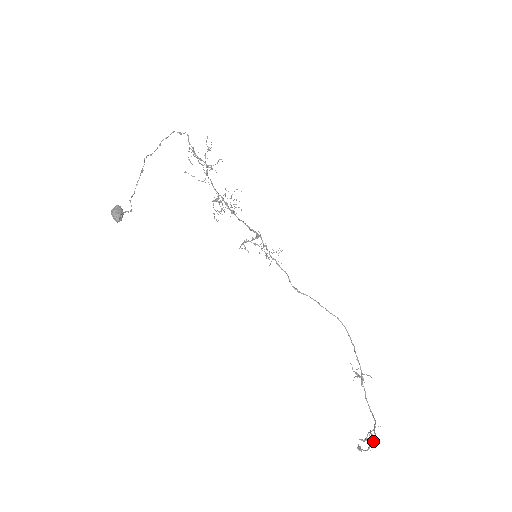
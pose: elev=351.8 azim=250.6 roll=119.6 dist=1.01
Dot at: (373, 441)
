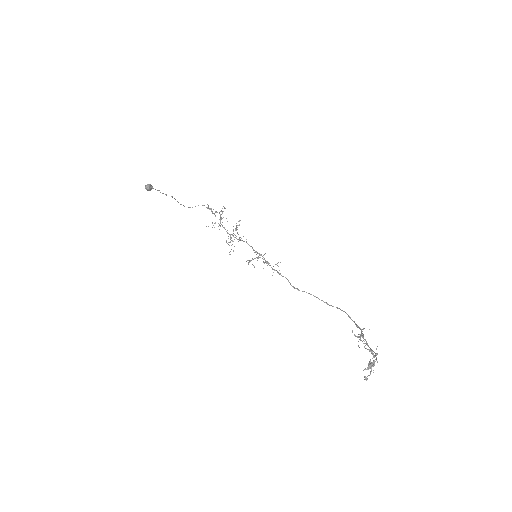
Dot at: occluded
